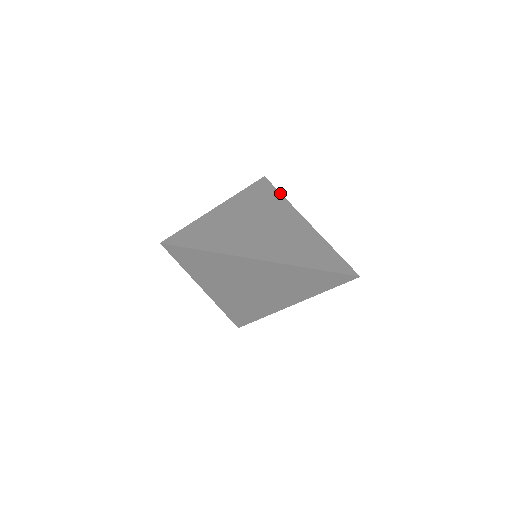
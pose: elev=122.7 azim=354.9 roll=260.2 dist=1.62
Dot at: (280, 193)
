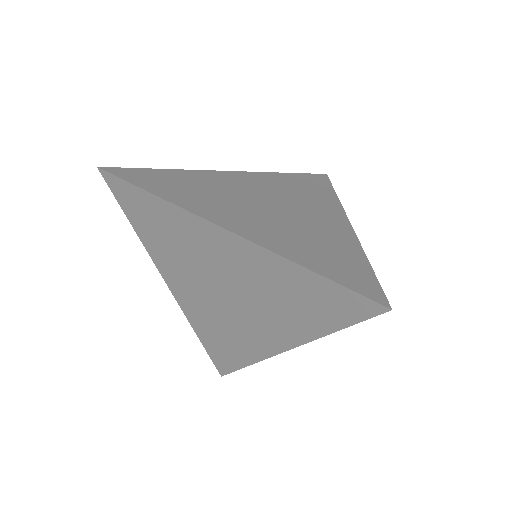
Dot at: (334, 191)
